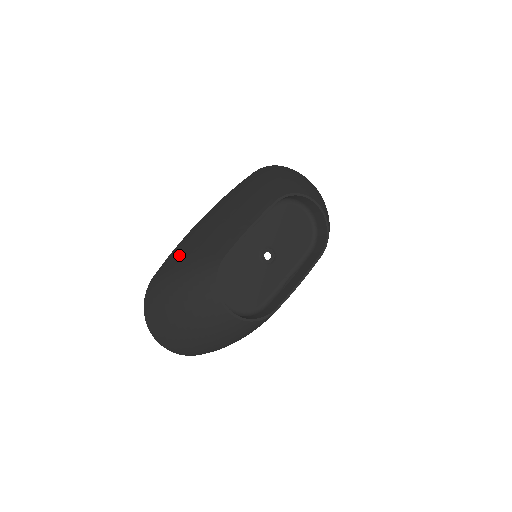
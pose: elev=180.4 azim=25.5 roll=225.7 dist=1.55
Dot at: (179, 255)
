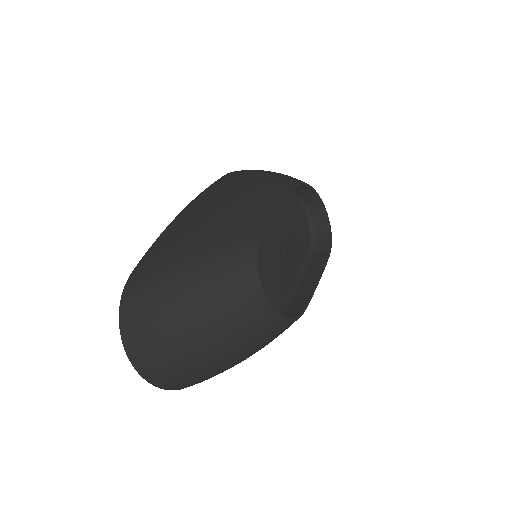
Dot at: (176, 242)
